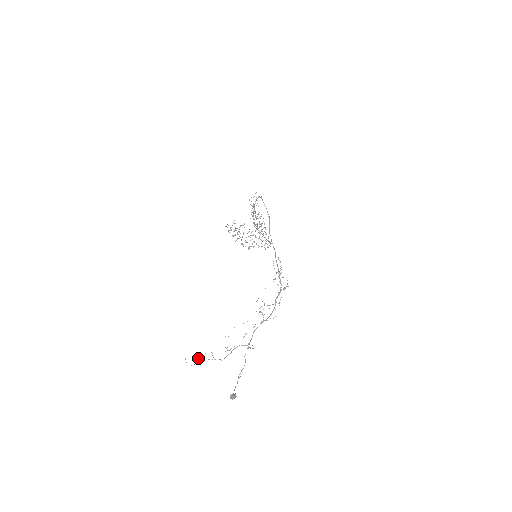
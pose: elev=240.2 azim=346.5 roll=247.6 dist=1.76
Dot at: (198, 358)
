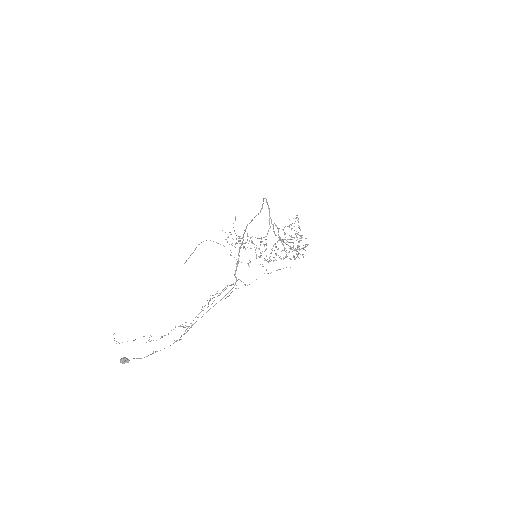
Dot at: (134, 340)
